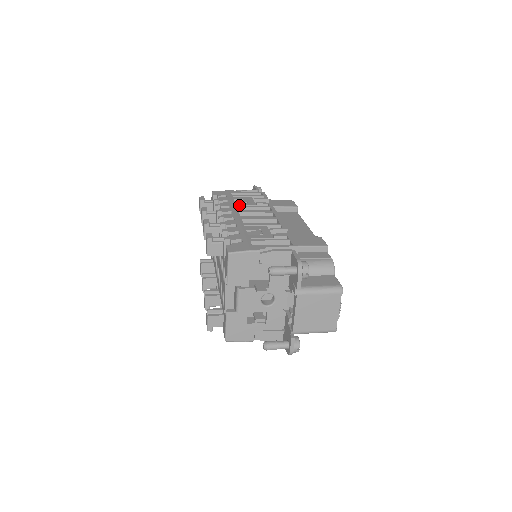
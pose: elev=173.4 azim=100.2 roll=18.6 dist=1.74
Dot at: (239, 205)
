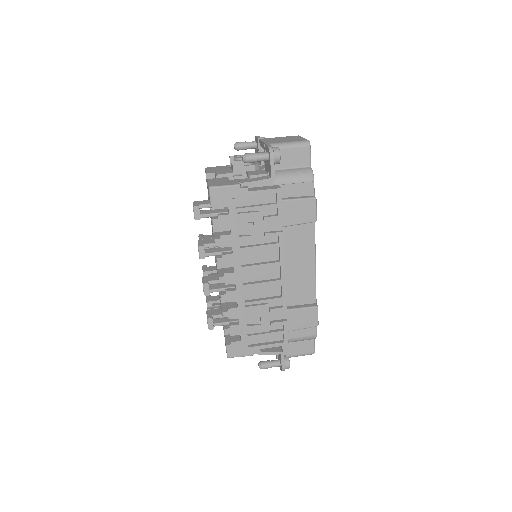
Dot at: (243, 246)
